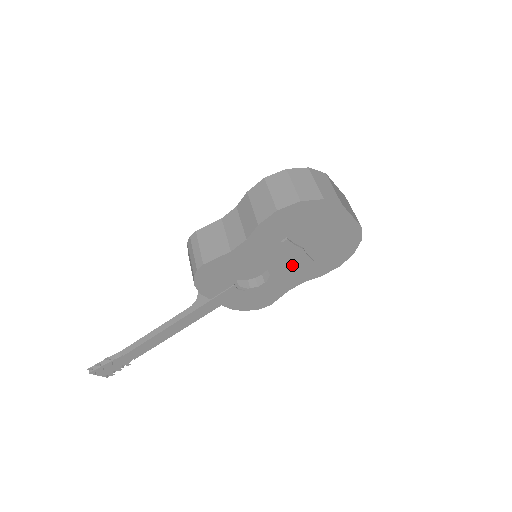
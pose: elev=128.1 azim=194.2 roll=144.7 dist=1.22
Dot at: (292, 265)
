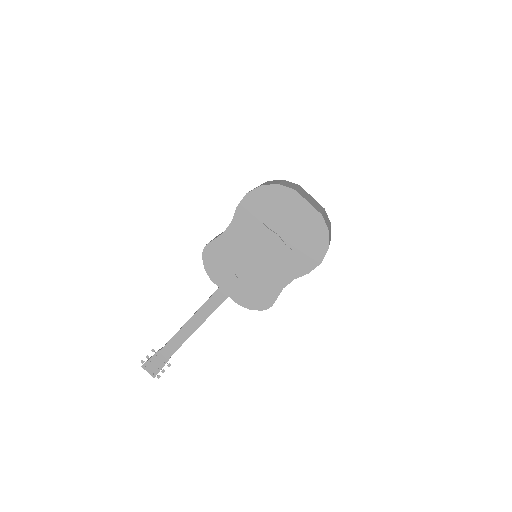
Dot at: (276, 255)
